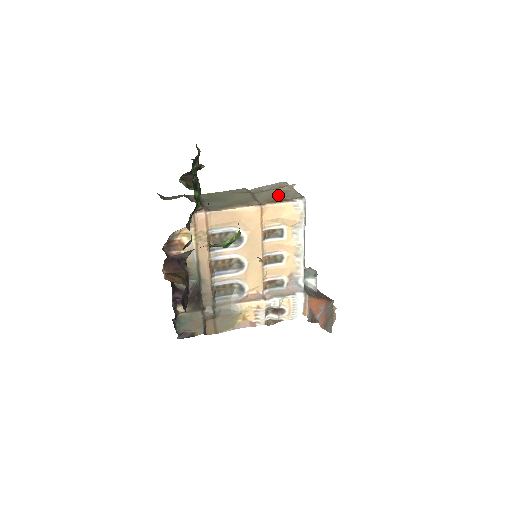
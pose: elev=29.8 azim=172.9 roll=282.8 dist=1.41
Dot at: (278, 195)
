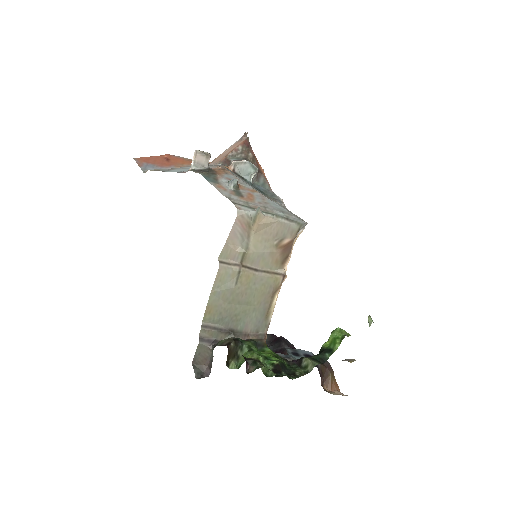
Dot at: (276, 246)
